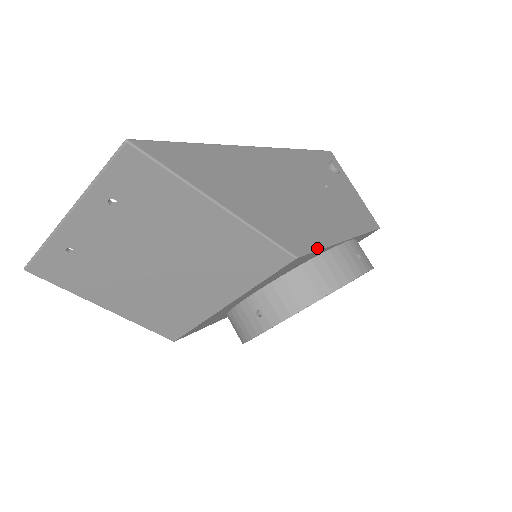
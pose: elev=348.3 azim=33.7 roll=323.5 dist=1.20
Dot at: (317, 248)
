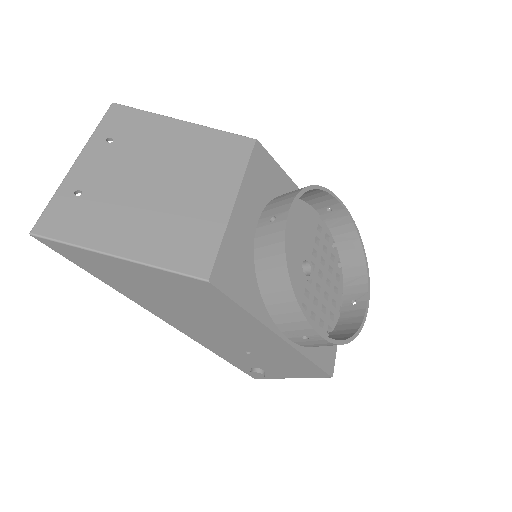
Dot at: (276, 165)
